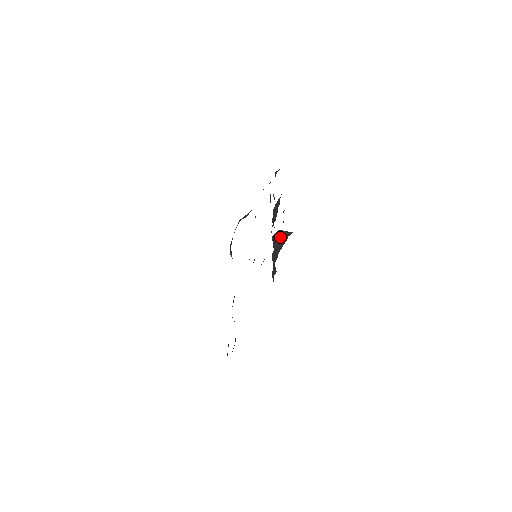
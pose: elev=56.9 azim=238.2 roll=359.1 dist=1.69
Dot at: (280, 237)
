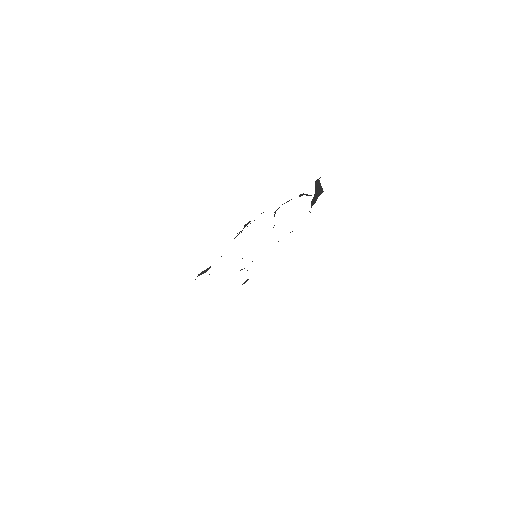
Dot at: (317, 190)
